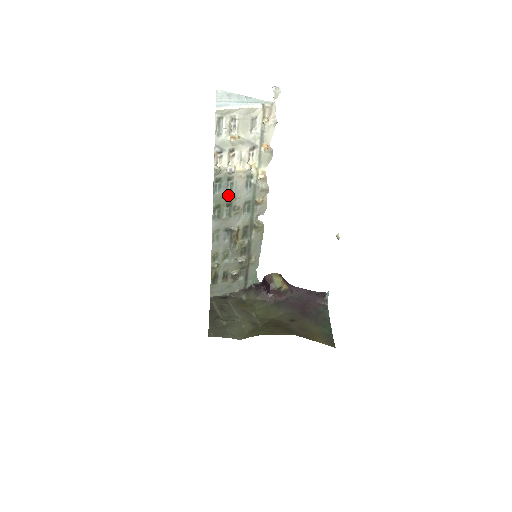
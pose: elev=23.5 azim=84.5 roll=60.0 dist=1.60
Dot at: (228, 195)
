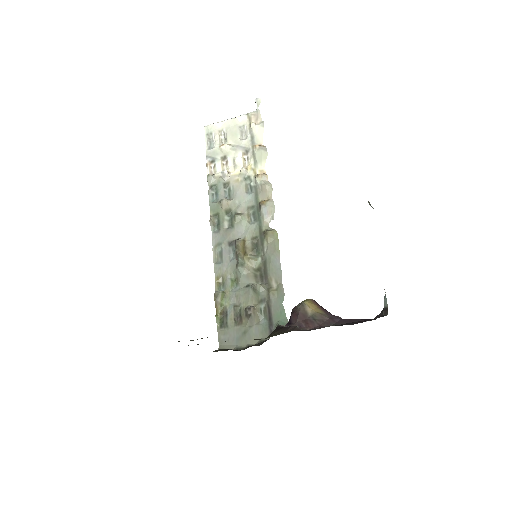
Dot at: (223, 199)
